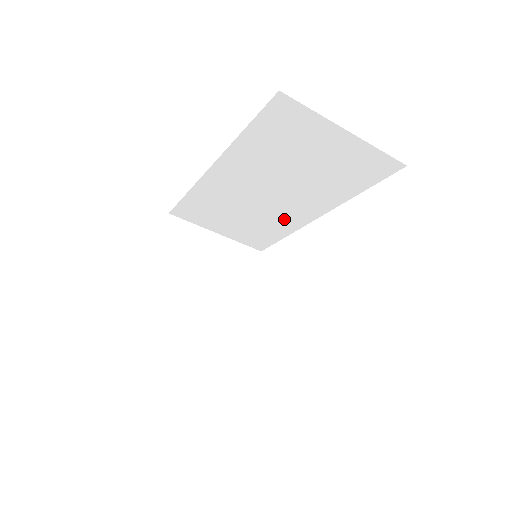
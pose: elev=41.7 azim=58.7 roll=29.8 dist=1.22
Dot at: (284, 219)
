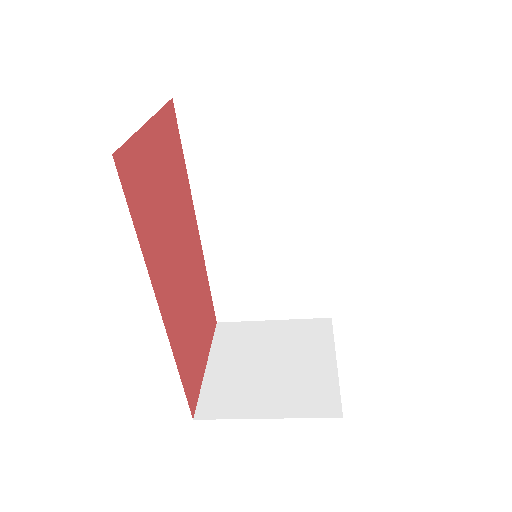
Dot at: (304, 246)
